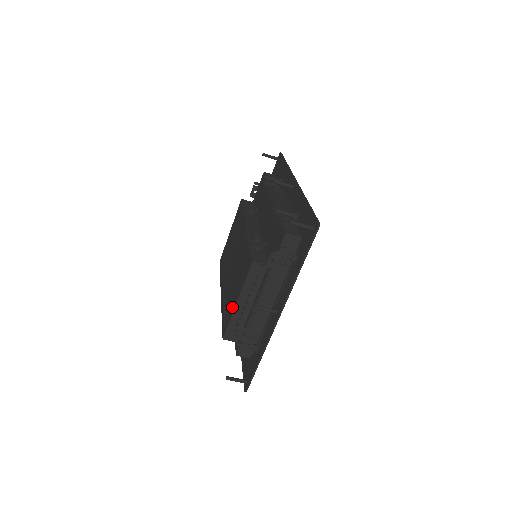
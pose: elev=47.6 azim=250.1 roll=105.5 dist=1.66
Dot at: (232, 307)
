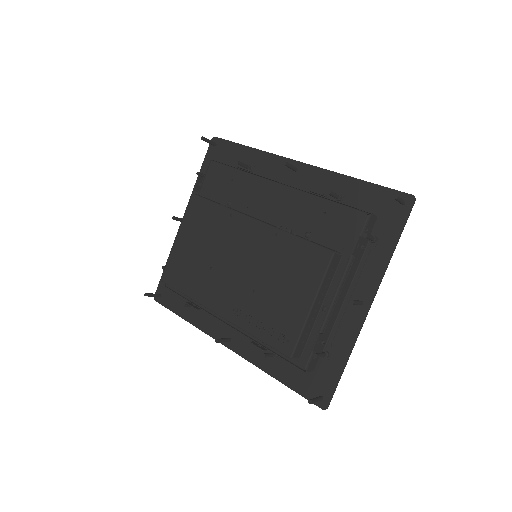
Dot at: (298, 315)
